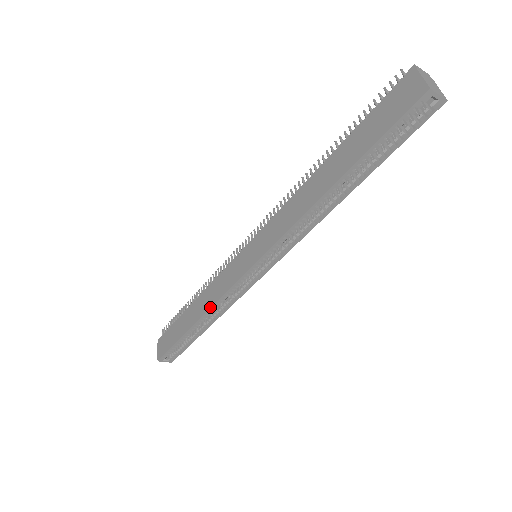
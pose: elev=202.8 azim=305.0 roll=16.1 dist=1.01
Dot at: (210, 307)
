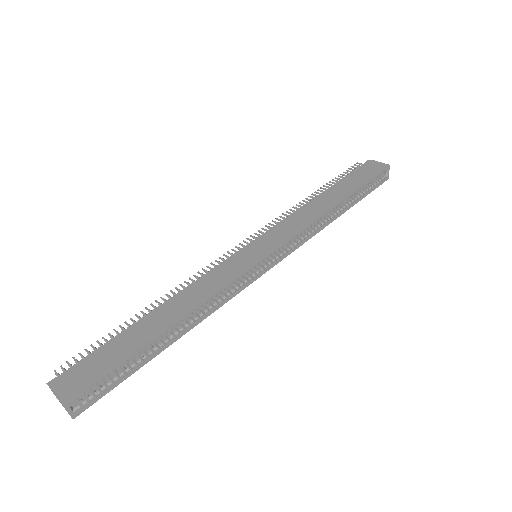
Dot at: (204, 299)
